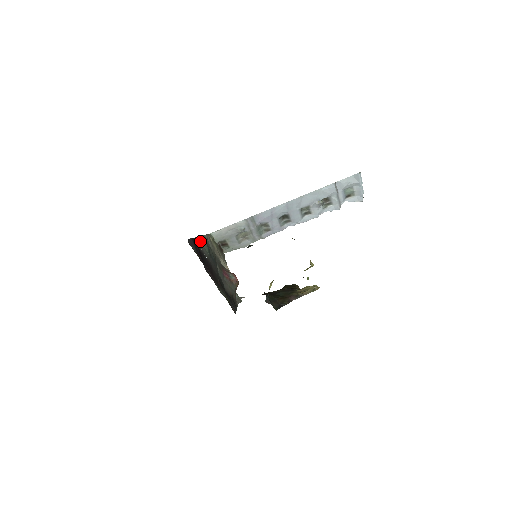
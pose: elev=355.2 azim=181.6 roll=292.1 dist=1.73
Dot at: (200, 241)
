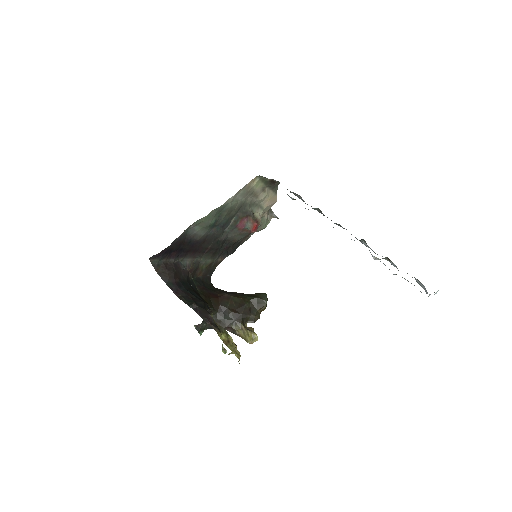
Dot at: (200, 223)
